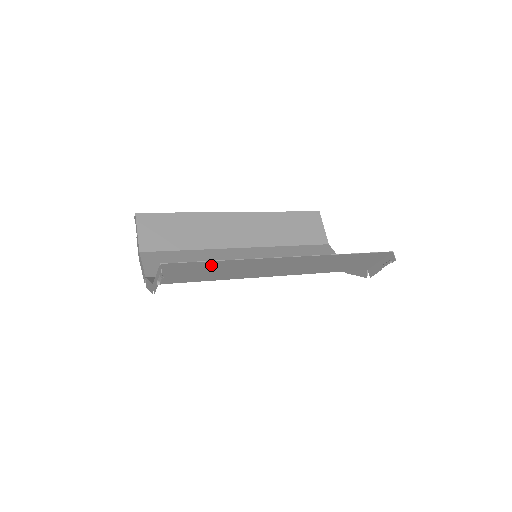
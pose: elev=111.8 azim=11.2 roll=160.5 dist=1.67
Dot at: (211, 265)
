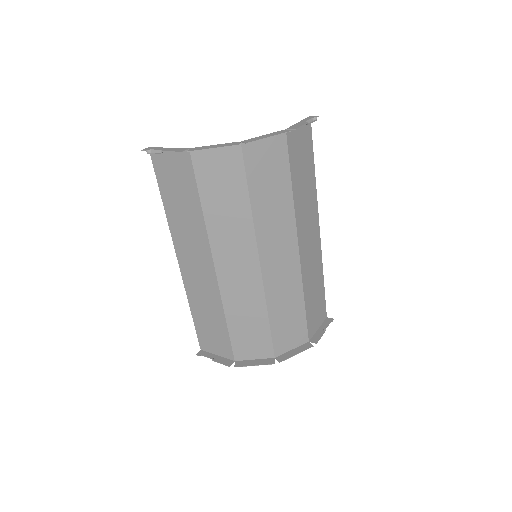
Dot at: (310, 166)
